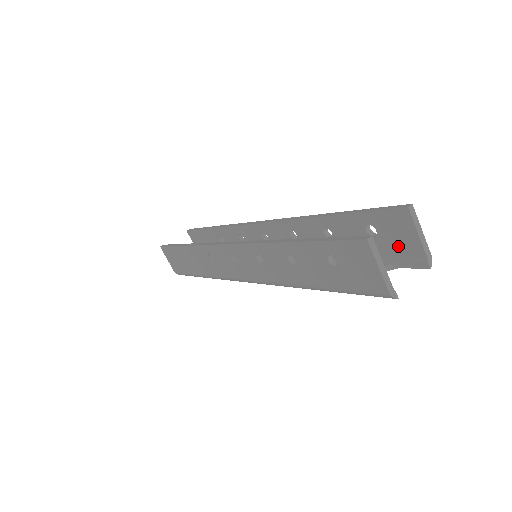
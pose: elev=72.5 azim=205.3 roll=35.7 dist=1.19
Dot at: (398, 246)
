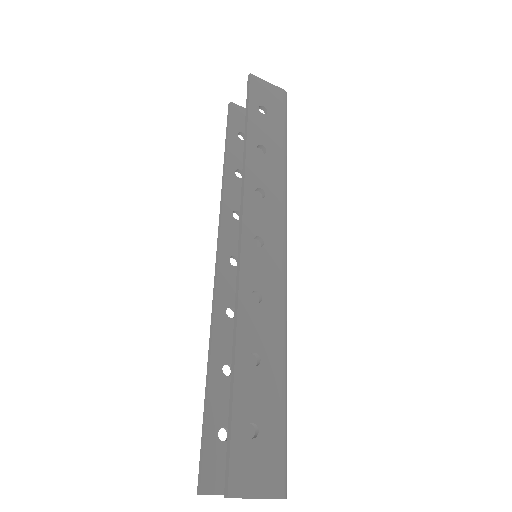
Dot at: (265, 463)
